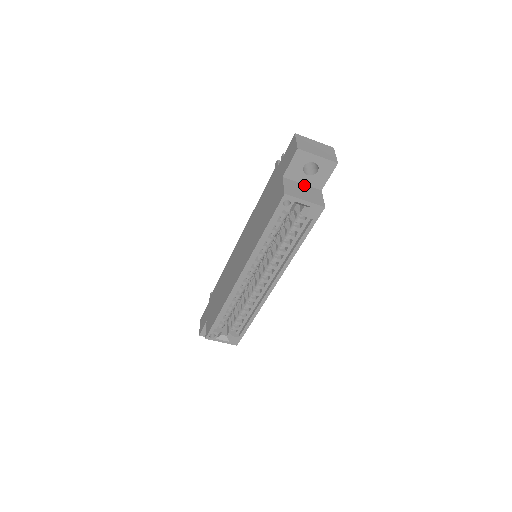
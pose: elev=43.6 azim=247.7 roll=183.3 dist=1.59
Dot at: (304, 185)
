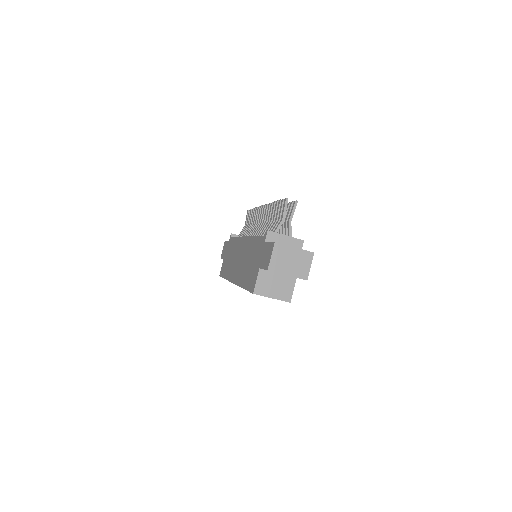
Dot at: (279, 275)
